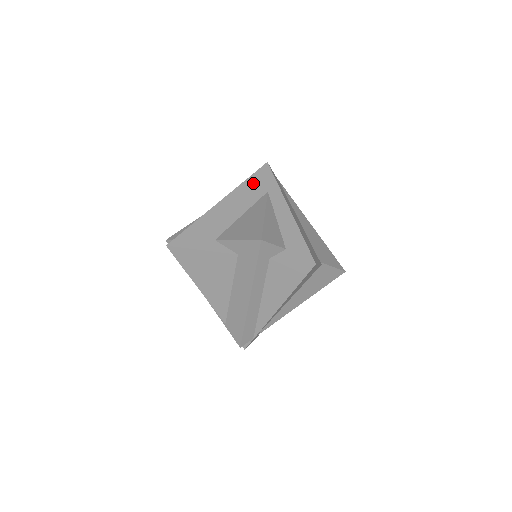
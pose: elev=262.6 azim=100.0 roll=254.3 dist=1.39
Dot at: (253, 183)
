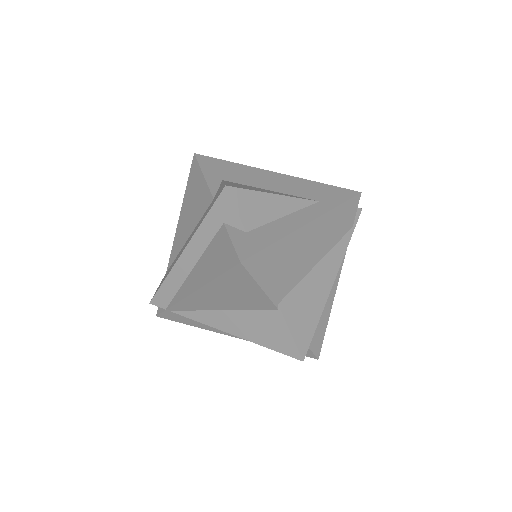
Dot at: (322, 188)
